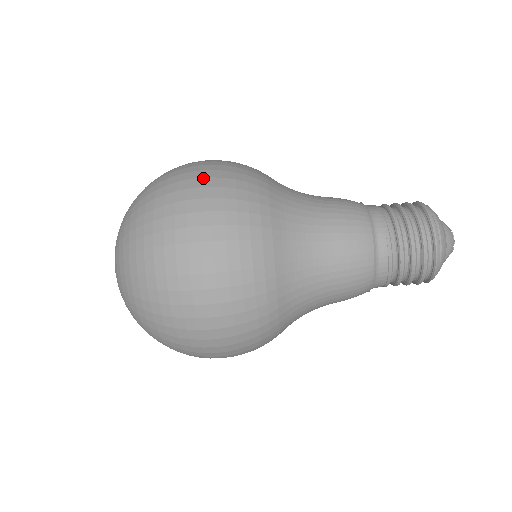
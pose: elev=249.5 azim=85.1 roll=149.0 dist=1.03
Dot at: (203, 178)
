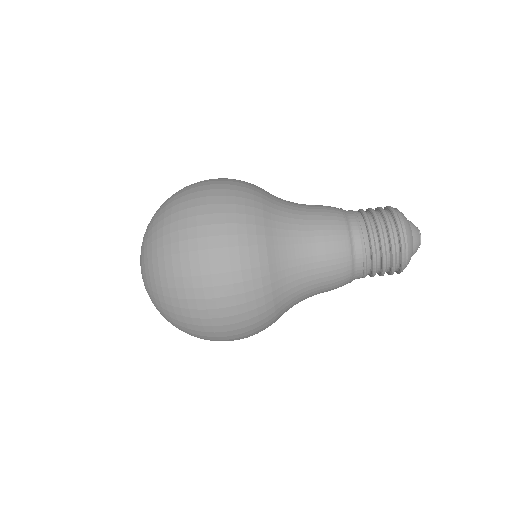
Dot at: (209, 237)
